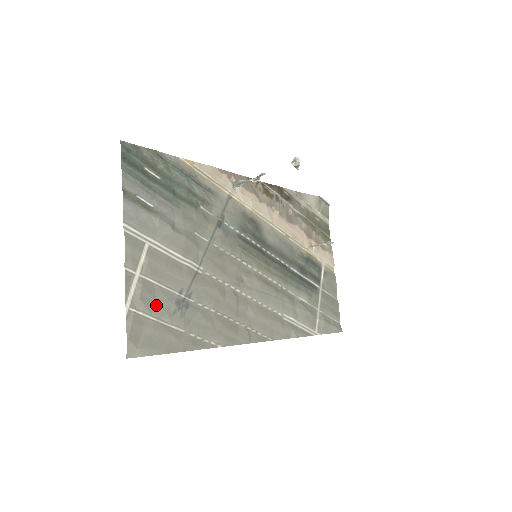
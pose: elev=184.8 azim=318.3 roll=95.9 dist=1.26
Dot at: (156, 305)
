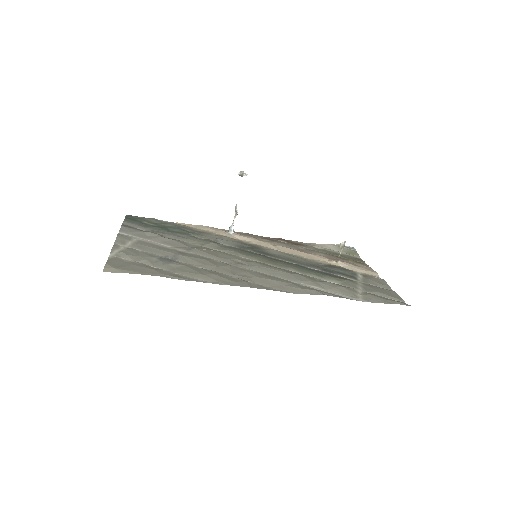
Dot at: (139, 257)
